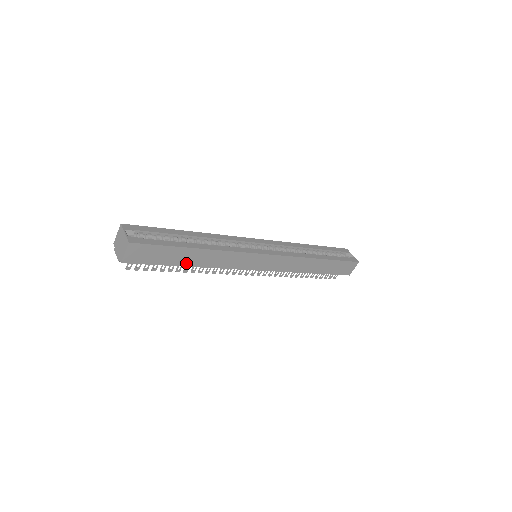
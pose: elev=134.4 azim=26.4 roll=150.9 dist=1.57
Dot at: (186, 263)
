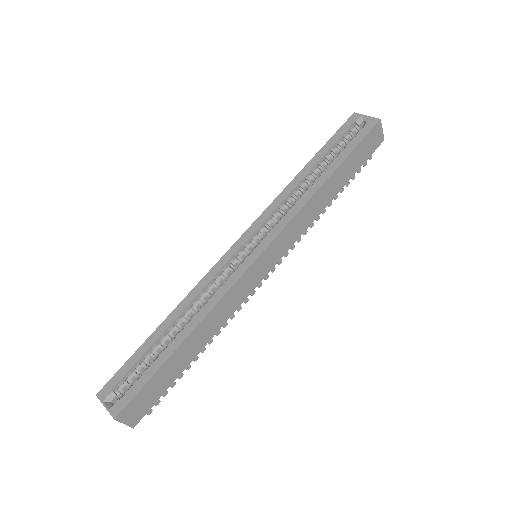
Dot at: (191, 356)
